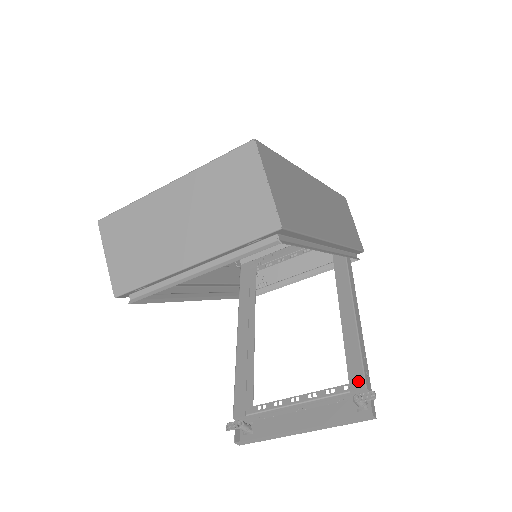
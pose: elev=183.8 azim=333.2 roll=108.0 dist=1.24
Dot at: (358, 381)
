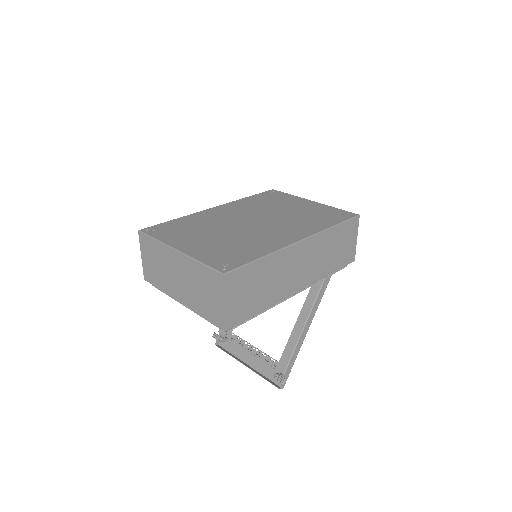
Dot at: (282, 367)
